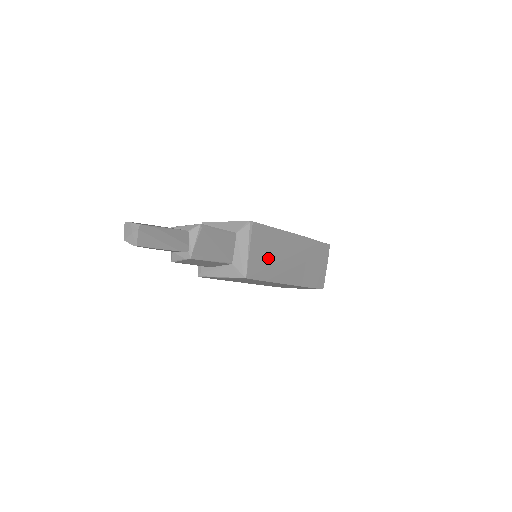
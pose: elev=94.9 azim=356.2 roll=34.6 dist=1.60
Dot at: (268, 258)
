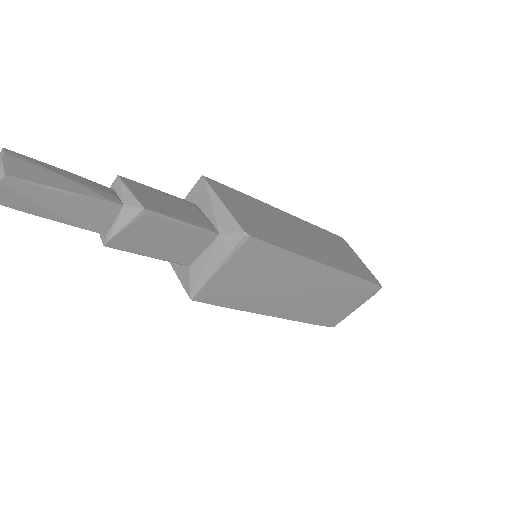
Dot at: (252, 284)
